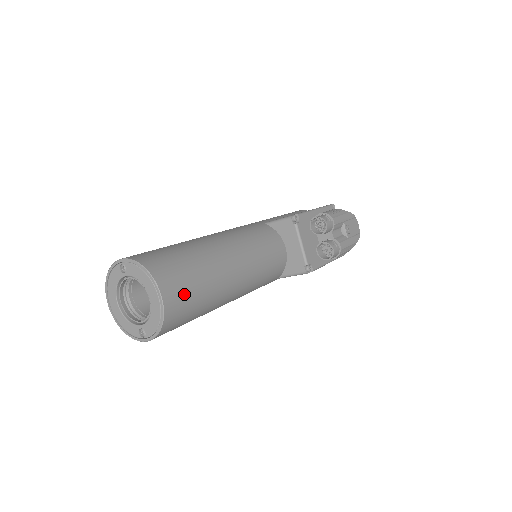
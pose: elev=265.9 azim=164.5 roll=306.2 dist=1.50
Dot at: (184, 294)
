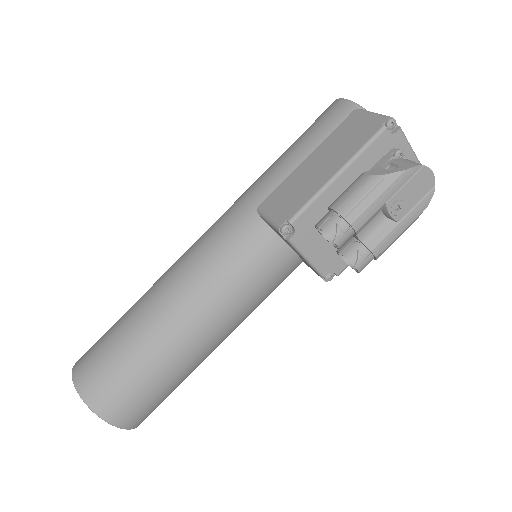
Dot at: (142, 406)
